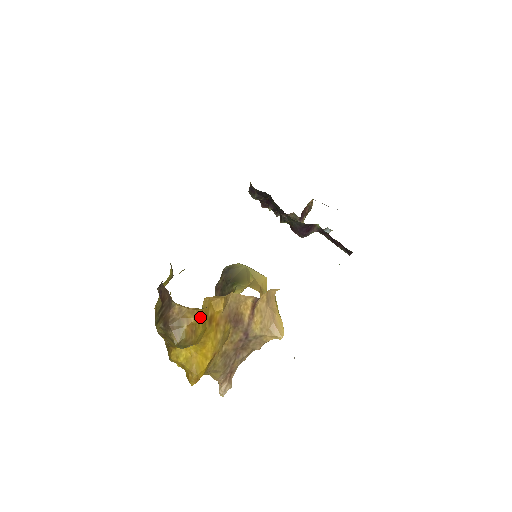
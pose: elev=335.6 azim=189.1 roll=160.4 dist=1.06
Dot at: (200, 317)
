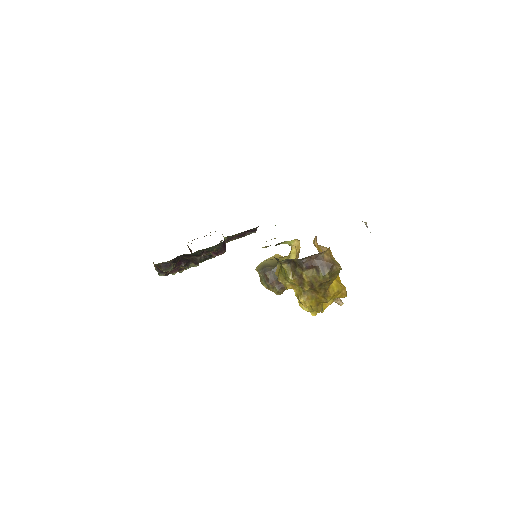
Dot at: occluded
